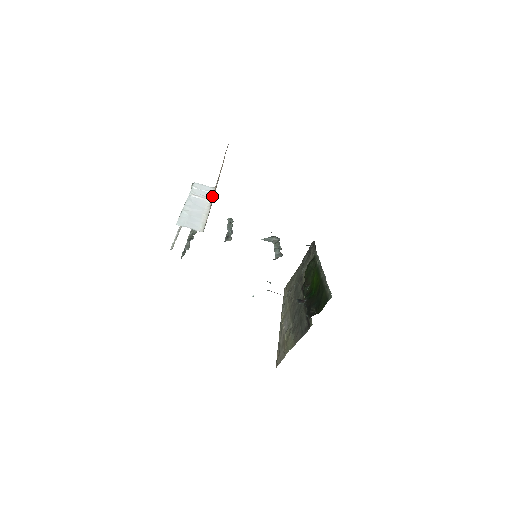
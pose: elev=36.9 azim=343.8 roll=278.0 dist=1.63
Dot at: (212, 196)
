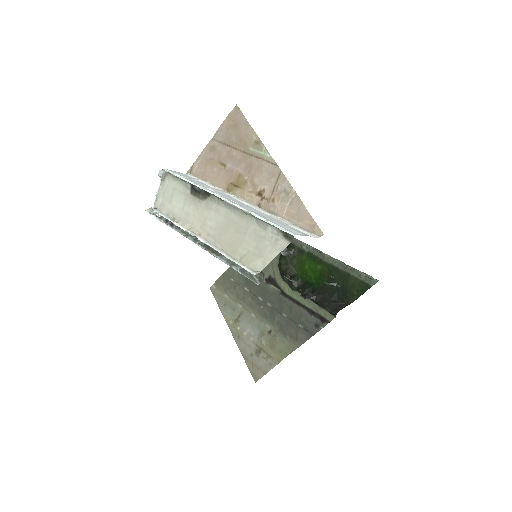
Dot at: (214, 186)
